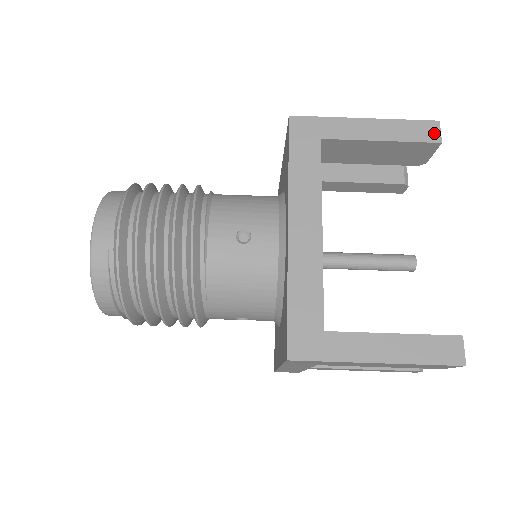
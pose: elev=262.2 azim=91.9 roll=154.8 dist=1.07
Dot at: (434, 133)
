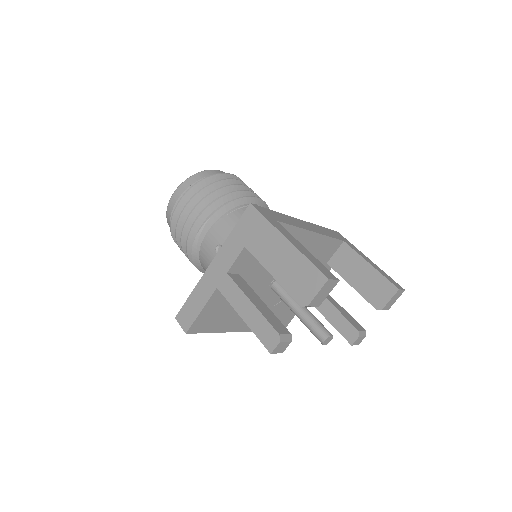
Dot at: (398, 286)
